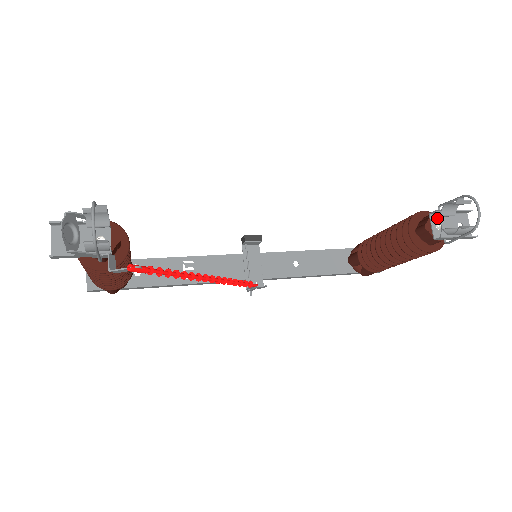
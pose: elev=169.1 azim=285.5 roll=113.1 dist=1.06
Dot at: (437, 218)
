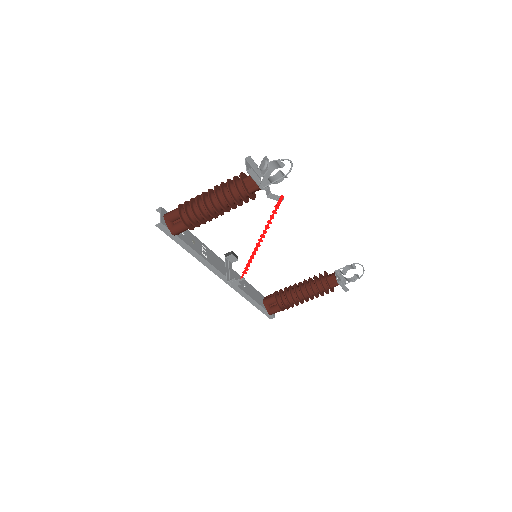
Dot at: (337, 275)
